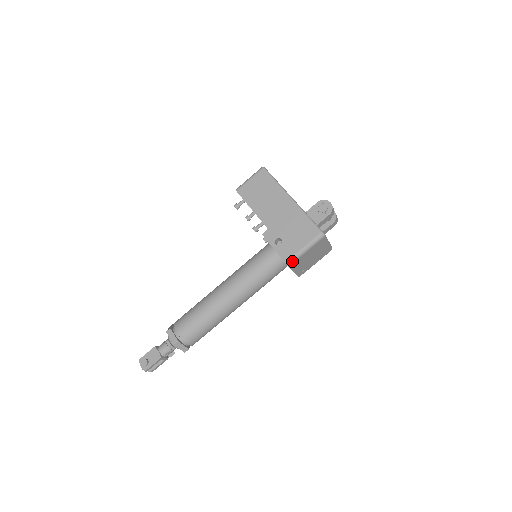
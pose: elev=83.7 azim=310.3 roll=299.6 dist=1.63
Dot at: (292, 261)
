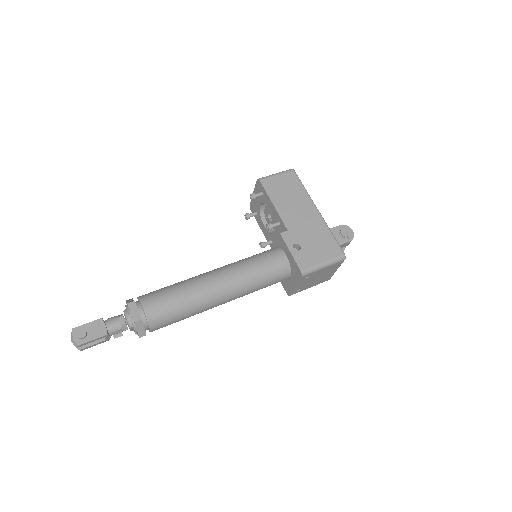
Dot at: (308, 272)
